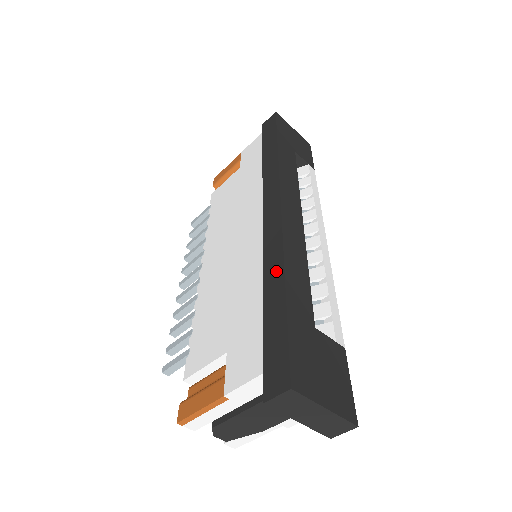
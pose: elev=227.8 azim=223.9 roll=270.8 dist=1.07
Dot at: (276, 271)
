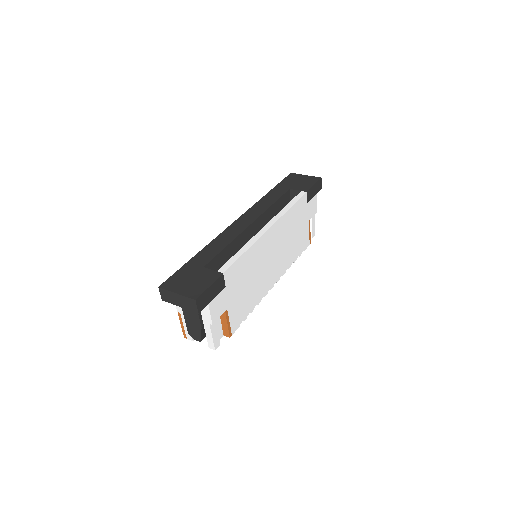
Dot at: occluded
